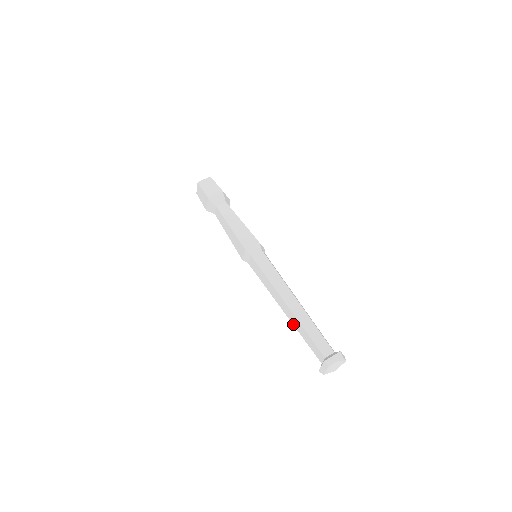
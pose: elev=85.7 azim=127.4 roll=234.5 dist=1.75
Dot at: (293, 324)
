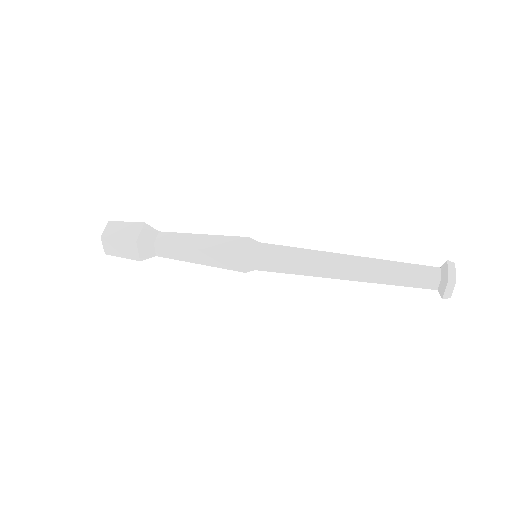
Dot at: occluded
